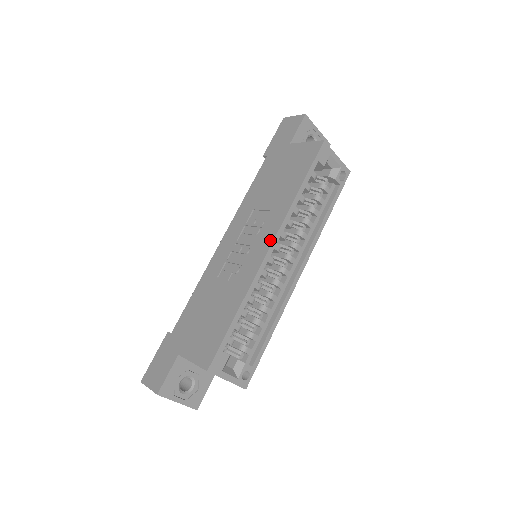
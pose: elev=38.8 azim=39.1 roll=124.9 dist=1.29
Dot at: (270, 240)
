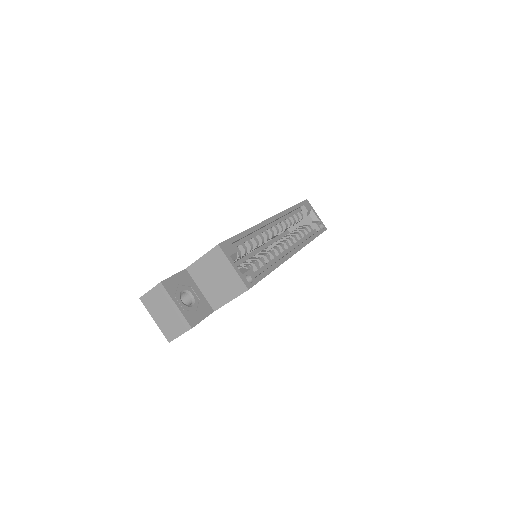
Dot at: occluded
